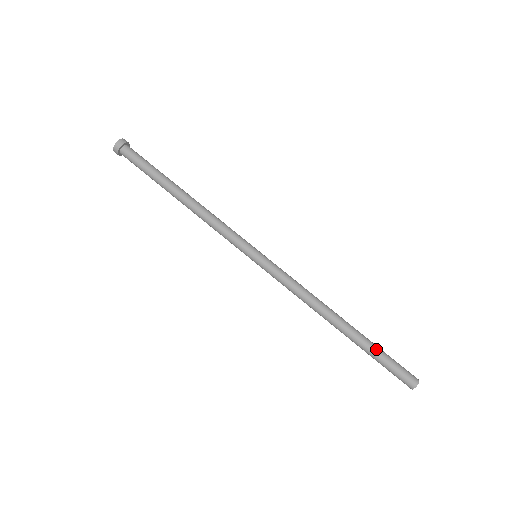
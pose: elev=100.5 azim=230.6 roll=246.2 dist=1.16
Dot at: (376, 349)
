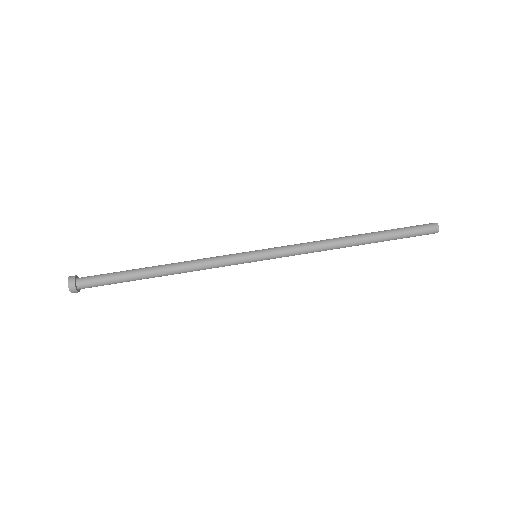
Dot at: (391, 229)
